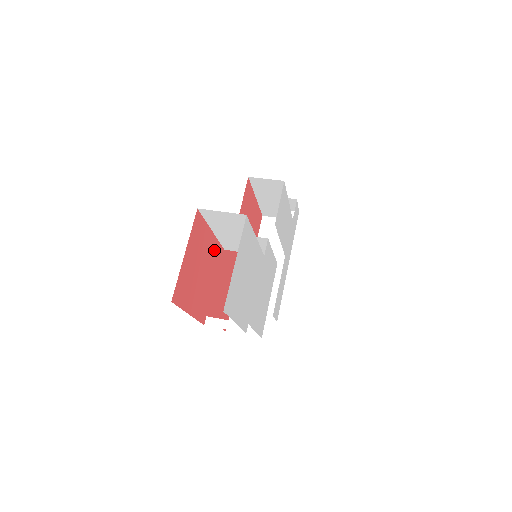
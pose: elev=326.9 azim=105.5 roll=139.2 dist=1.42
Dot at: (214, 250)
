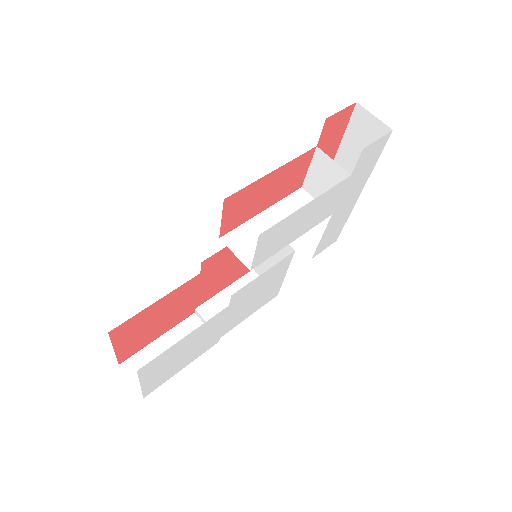
Dot at: (174, 295)
